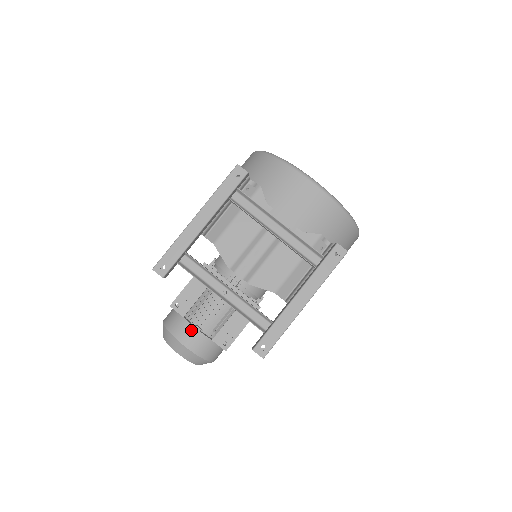
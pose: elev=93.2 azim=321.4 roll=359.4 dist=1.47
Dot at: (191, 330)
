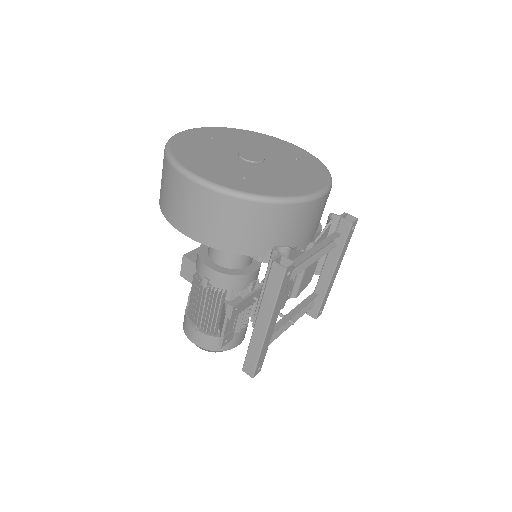
Dot at: (239, 336)
